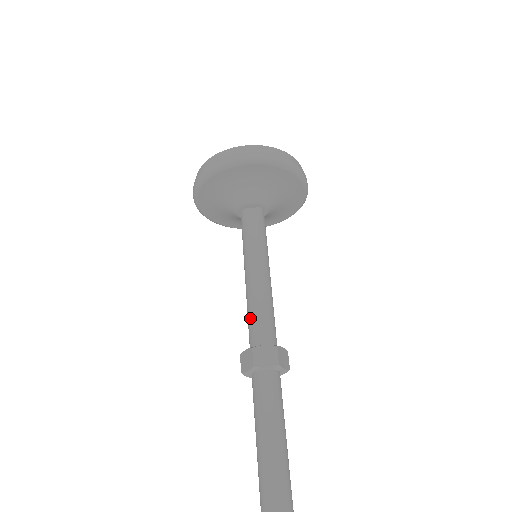
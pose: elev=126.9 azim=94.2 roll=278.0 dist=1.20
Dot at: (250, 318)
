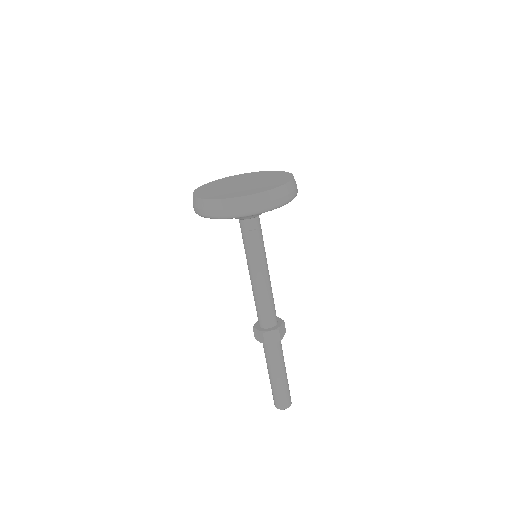
Dot at: (258, 308)
